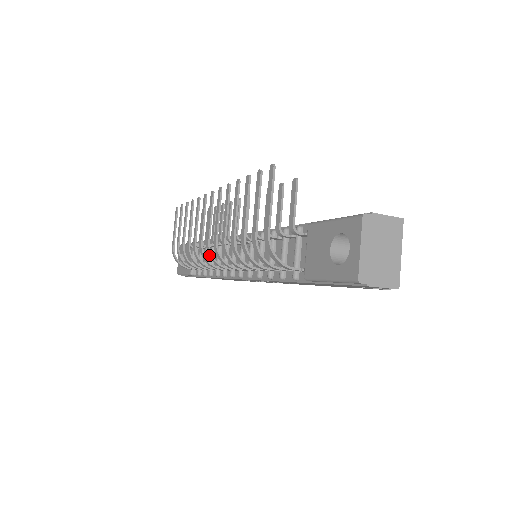
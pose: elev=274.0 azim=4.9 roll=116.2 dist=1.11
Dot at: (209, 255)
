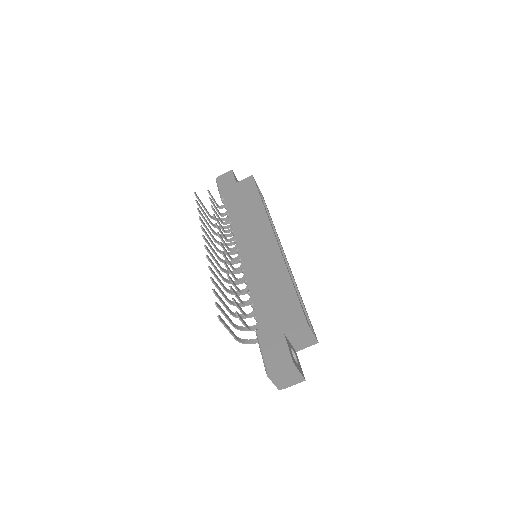
Dot at: (226, 271)
